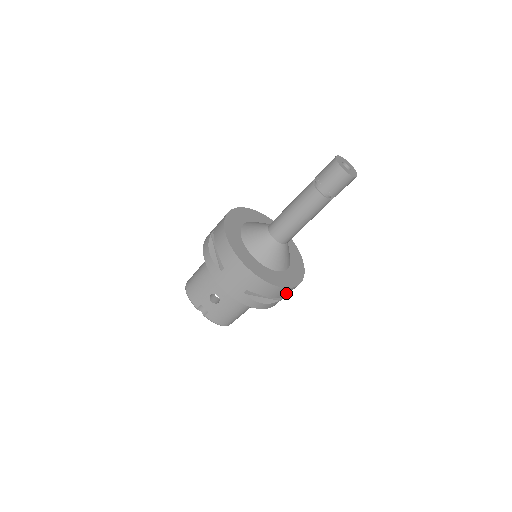
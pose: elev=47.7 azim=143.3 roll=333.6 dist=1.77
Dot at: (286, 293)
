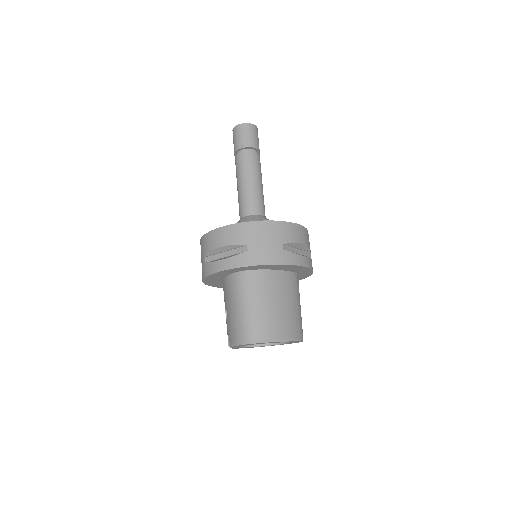
Dot at: (240, 236)
